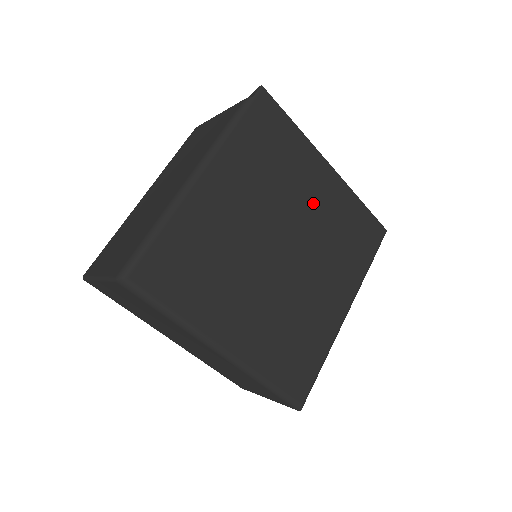
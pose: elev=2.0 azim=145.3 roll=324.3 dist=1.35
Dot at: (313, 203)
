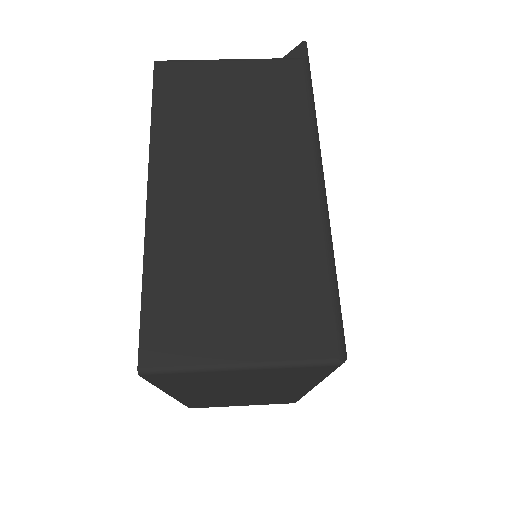
Dot at: occluded
